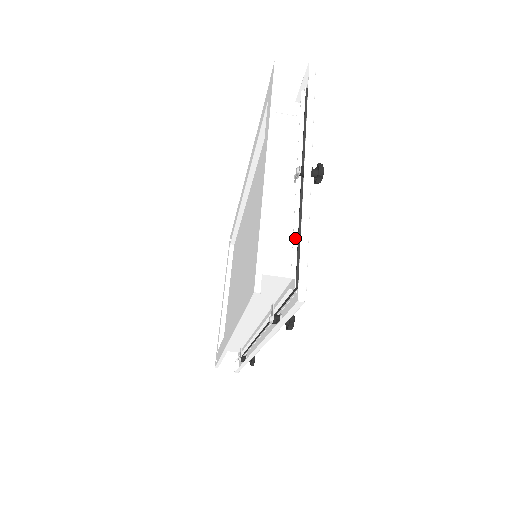
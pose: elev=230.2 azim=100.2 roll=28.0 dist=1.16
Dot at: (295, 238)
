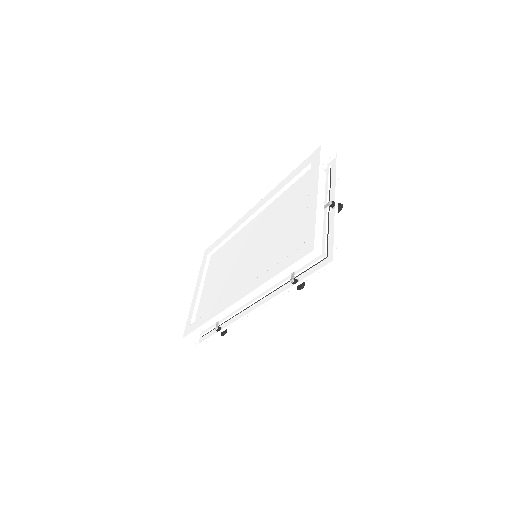
Dot at: (326, 234)
